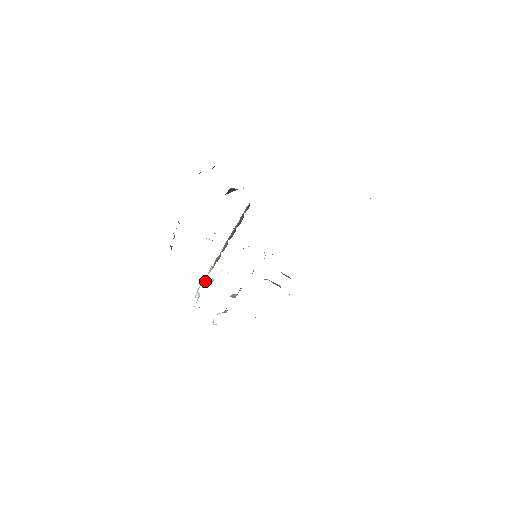
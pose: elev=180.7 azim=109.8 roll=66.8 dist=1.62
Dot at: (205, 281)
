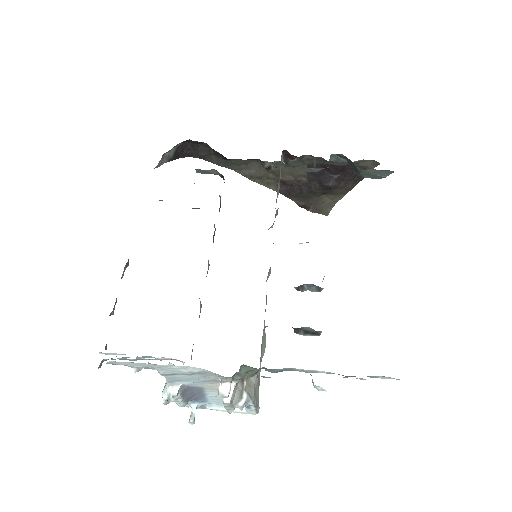
Dot at: occluded
